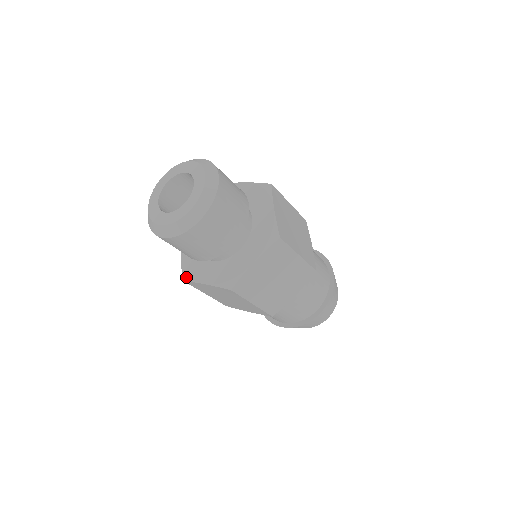
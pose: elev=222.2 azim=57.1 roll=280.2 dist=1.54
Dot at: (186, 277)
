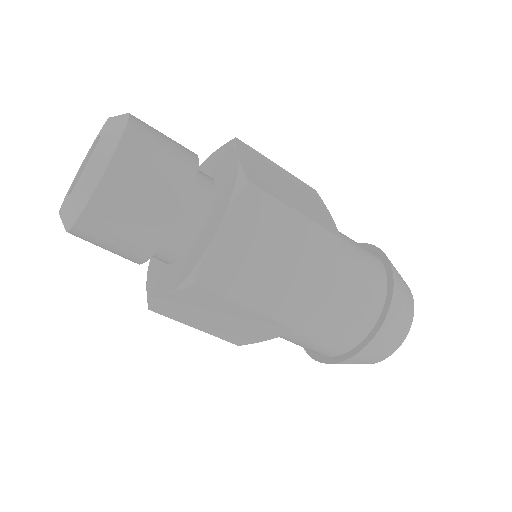
Dot at: (150, 302)
